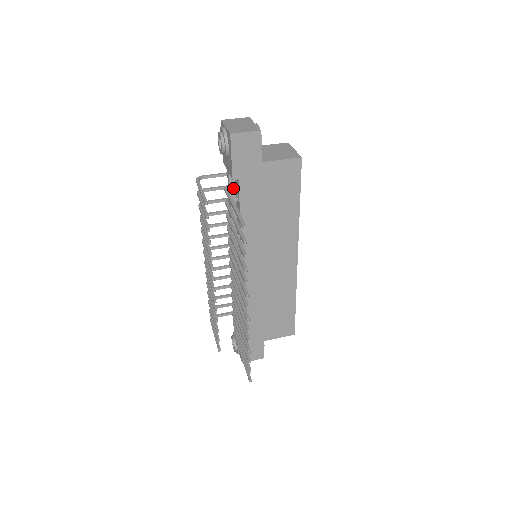
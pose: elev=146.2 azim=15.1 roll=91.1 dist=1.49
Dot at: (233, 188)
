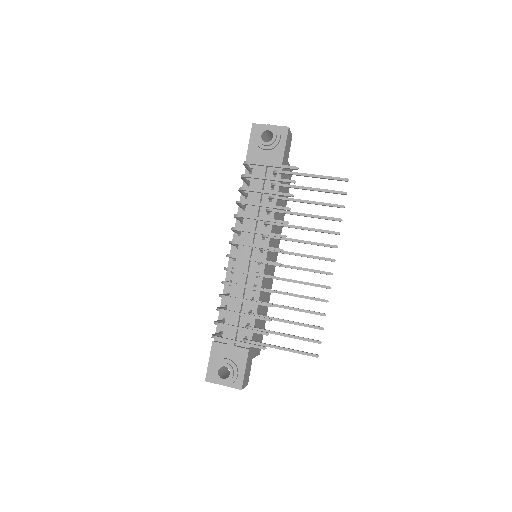
Dot at: occluded
